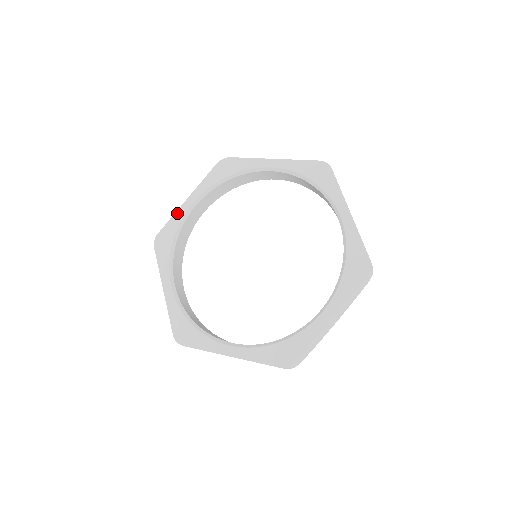
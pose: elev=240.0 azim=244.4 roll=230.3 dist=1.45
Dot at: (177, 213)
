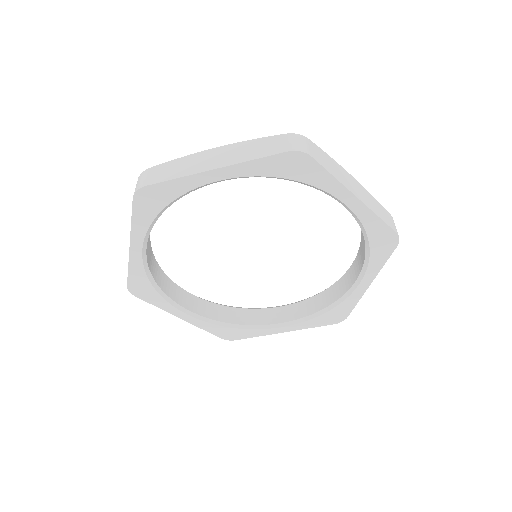
Dot at: (188, 179)
